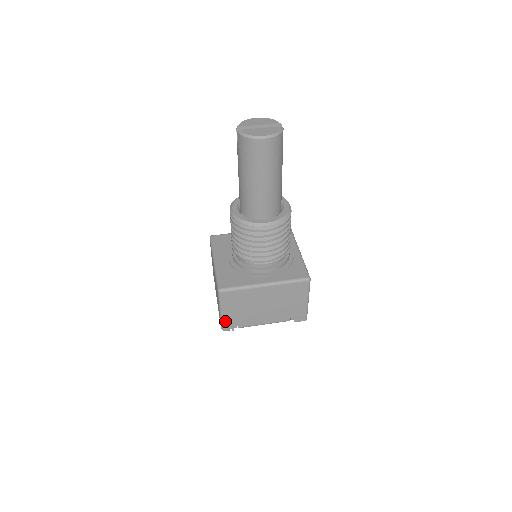
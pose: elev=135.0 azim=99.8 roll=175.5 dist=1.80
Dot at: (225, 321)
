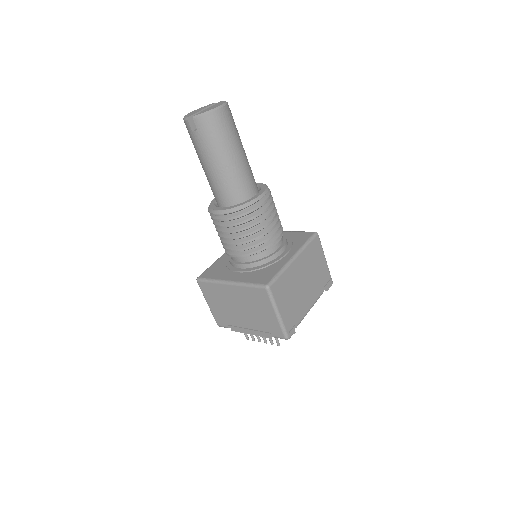
Dot at: (285, 324)
